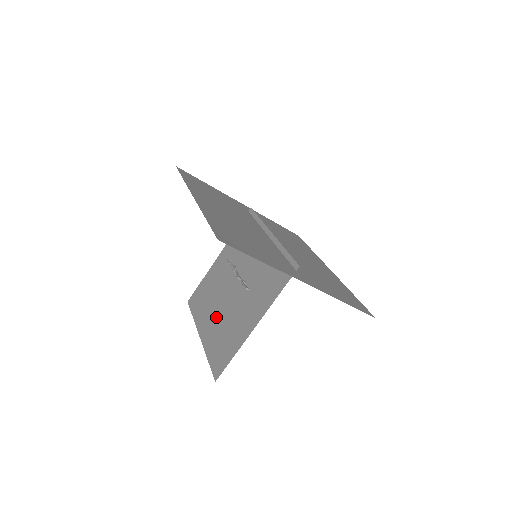
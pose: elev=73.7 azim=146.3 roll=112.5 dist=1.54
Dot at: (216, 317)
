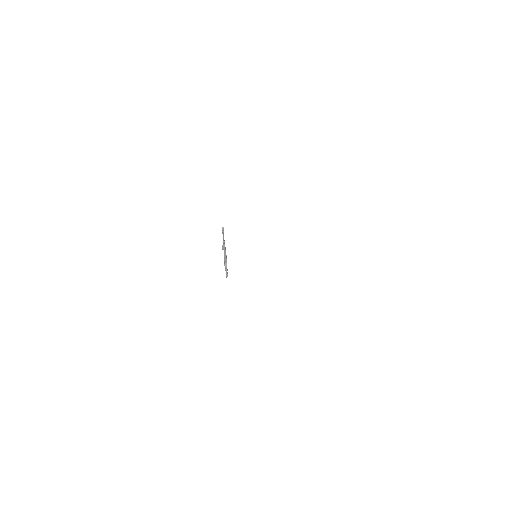
Dot at: occluded
